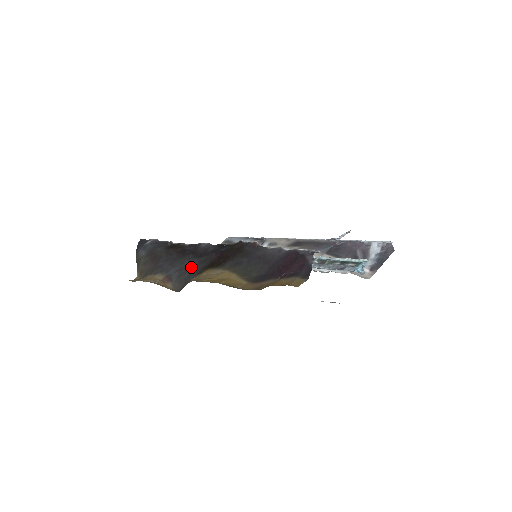
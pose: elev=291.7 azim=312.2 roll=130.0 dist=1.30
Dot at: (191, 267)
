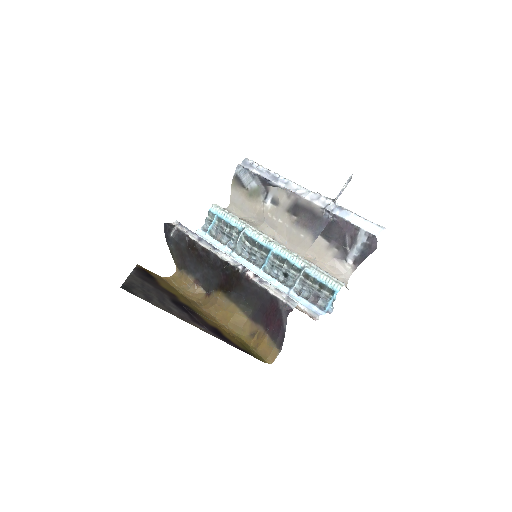
Dot at: (209, 277)
